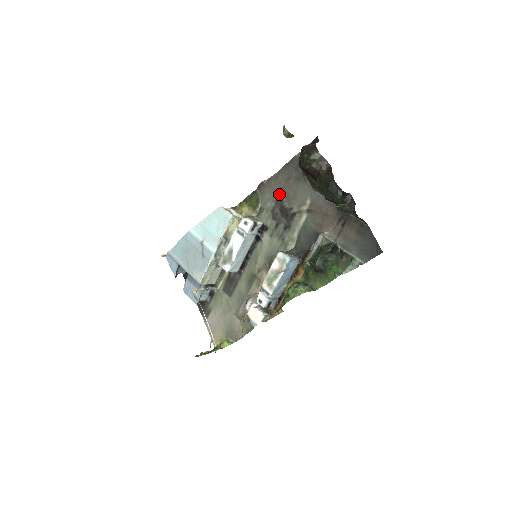
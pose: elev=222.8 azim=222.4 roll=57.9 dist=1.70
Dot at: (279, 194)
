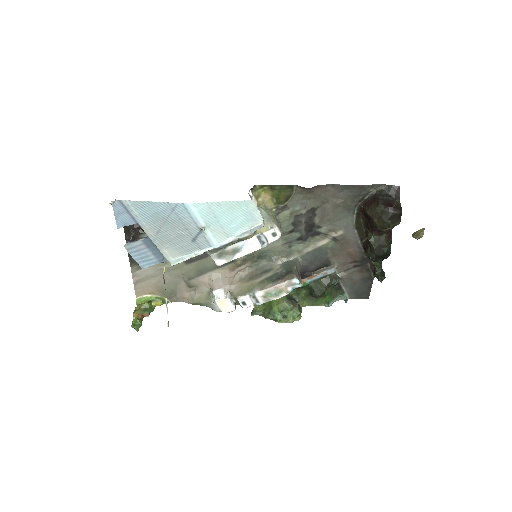
Dot at: (317, 206)
